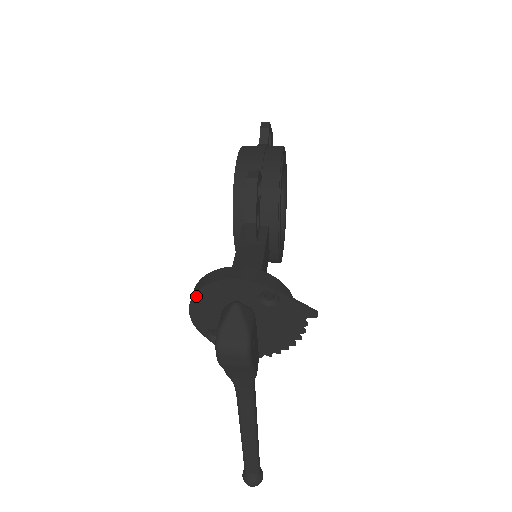
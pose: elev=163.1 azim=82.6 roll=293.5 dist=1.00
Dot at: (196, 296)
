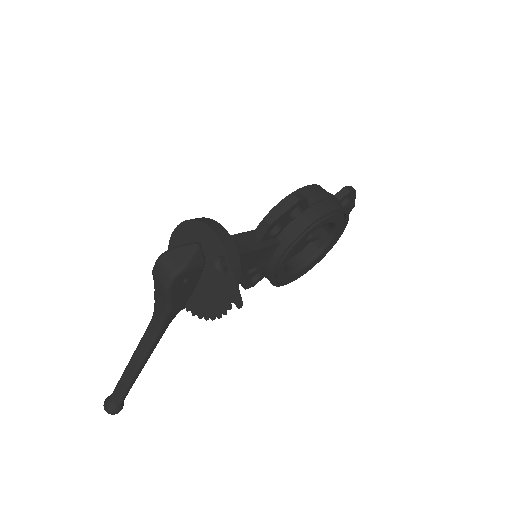
Dot at: (184, 223)
